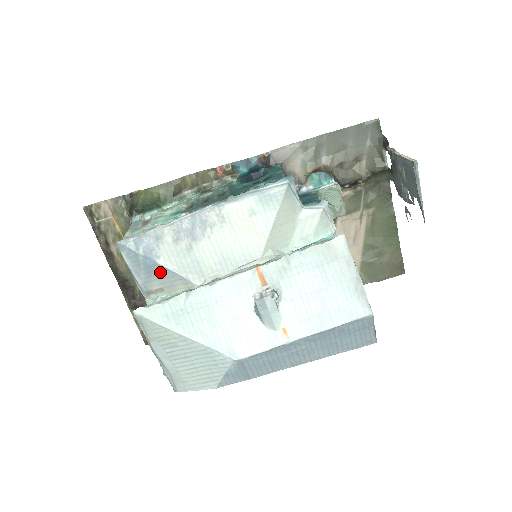
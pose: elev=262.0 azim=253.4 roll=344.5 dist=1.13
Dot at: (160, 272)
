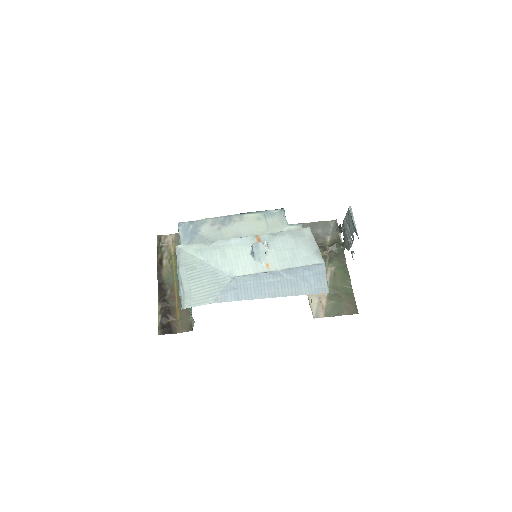
Dot at: (198, 239)
